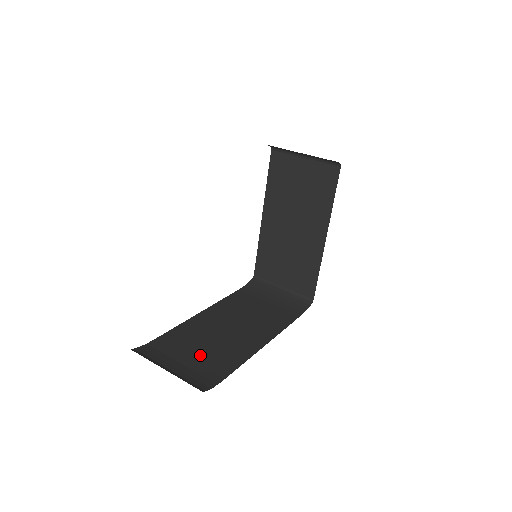
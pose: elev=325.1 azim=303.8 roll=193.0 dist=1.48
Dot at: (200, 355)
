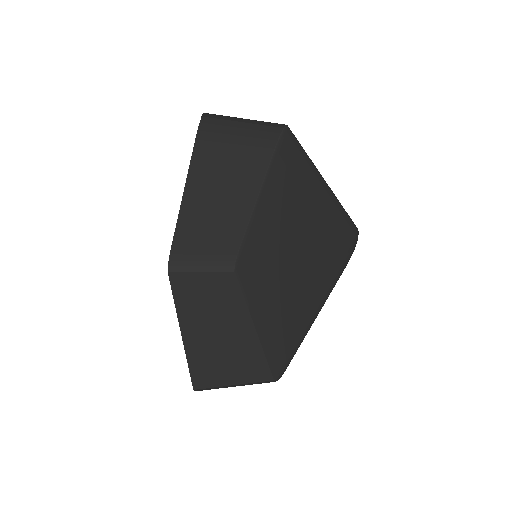
Dot at: occluded
